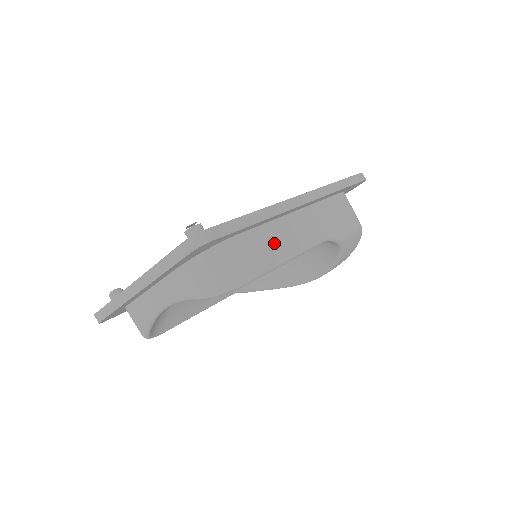
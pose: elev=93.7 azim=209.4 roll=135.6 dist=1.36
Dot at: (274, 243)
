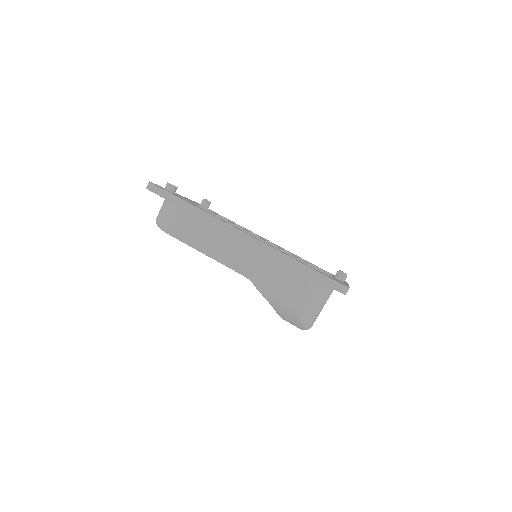
Dot at: (200, 234)
